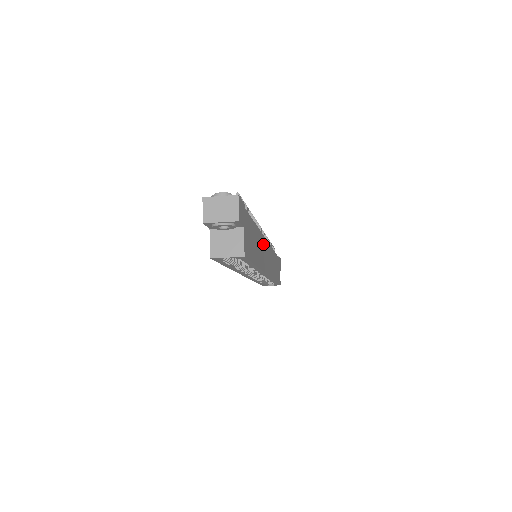
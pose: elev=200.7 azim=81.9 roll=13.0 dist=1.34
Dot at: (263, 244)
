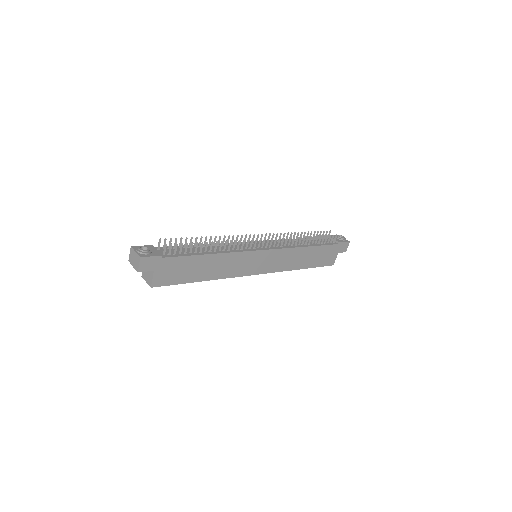
Dot at: (241, 258)
